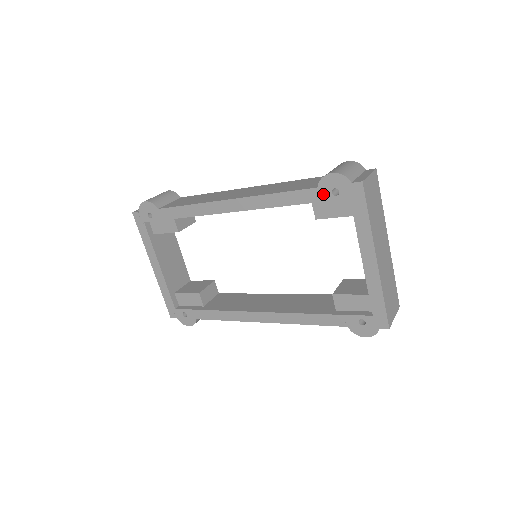
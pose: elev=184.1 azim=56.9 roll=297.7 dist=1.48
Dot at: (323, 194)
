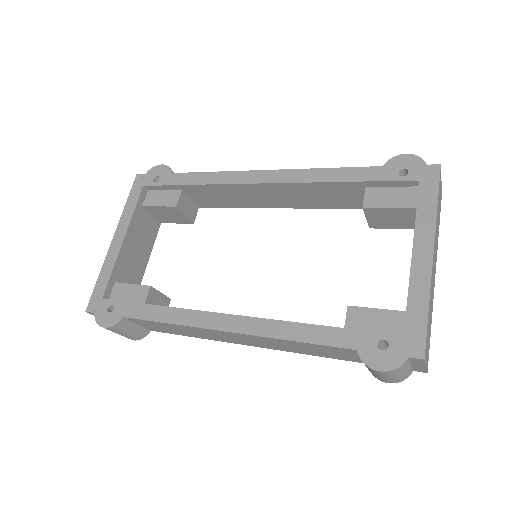
Dot at: (387, 173)
